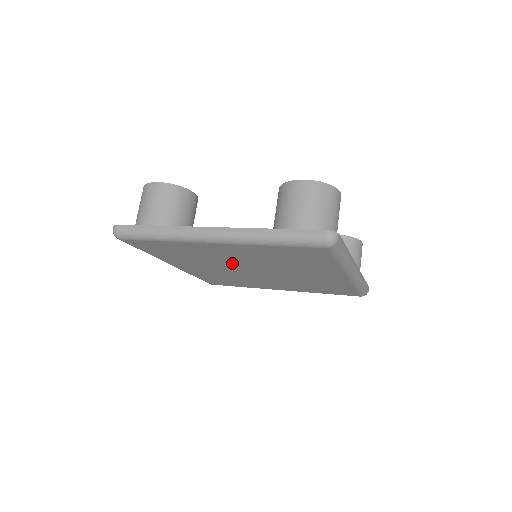
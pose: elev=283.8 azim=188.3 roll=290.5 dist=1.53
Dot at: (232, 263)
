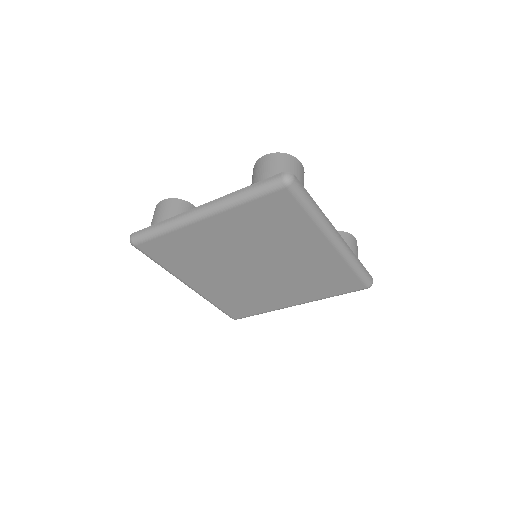
Dot at: (232, 257)
